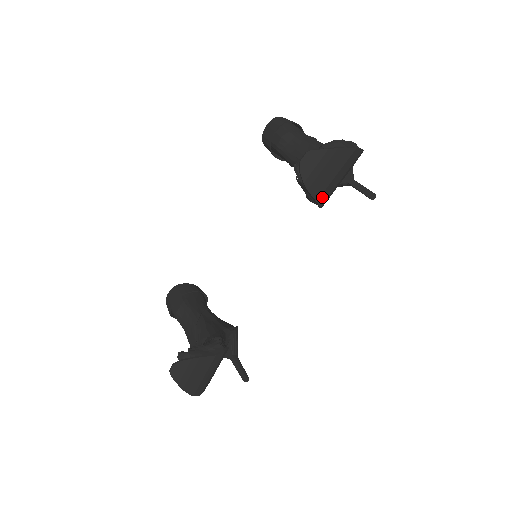
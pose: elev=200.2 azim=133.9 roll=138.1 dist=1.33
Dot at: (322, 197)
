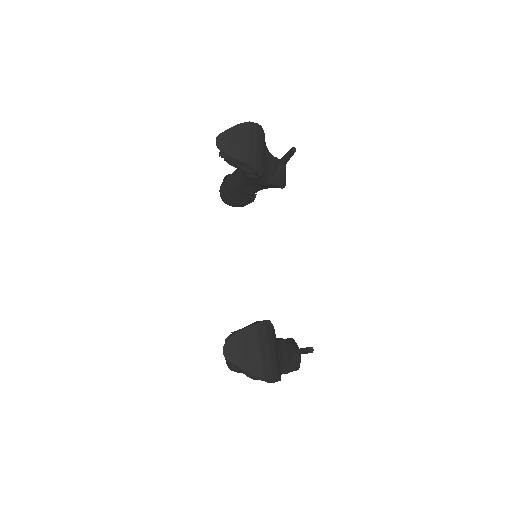
Dot at: (251, 161)
